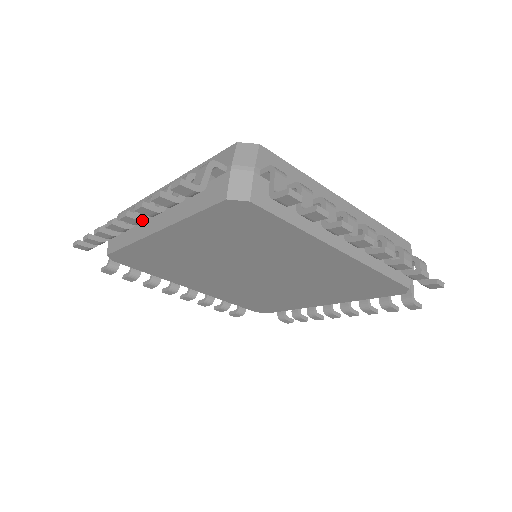
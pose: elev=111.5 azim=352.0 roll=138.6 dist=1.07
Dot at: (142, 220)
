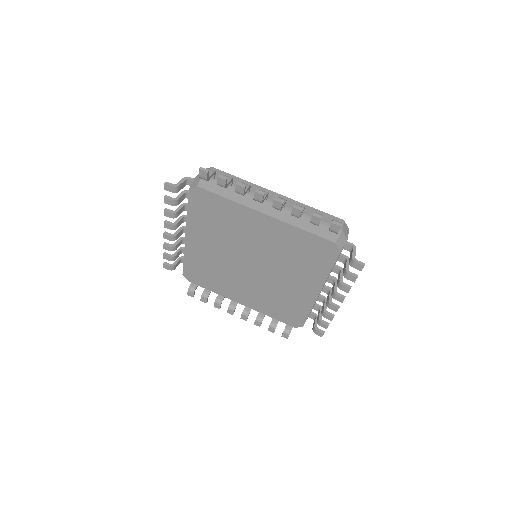
Dot at: (172, 224)
